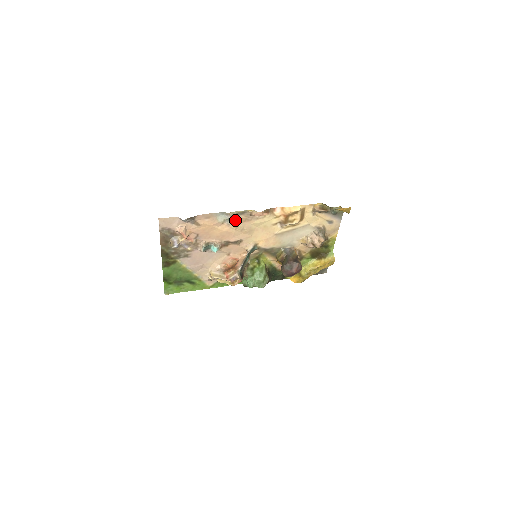
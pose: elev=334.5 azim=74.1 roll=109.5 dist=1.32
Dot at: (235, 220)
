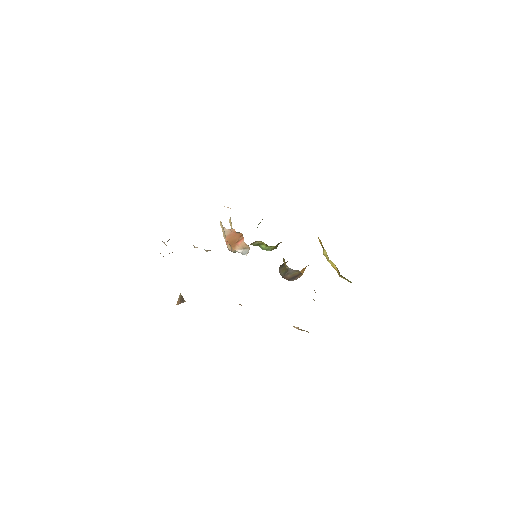
Dot at: occluded
